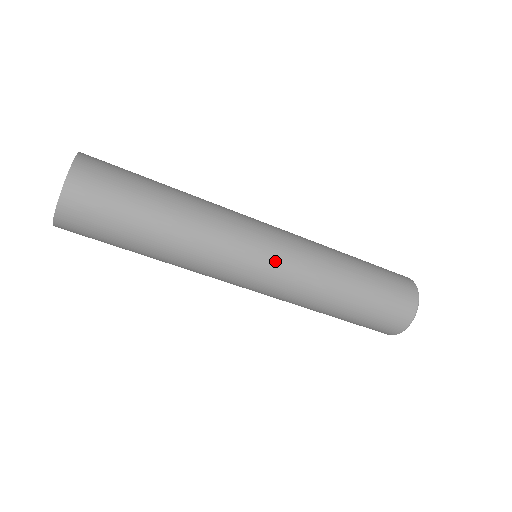
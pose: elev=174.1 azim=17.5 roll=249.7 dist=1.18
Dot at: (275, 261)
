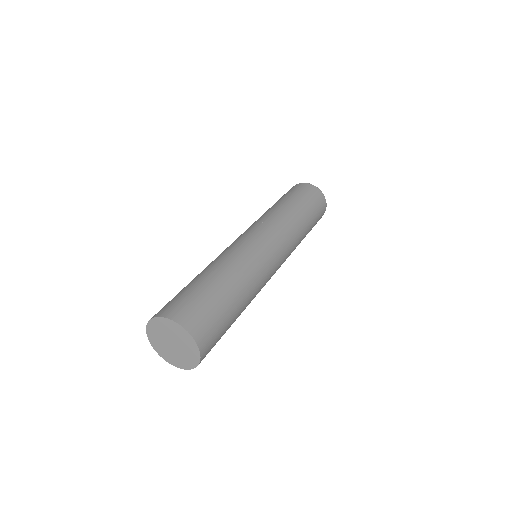
Dot at: (282, 261)
